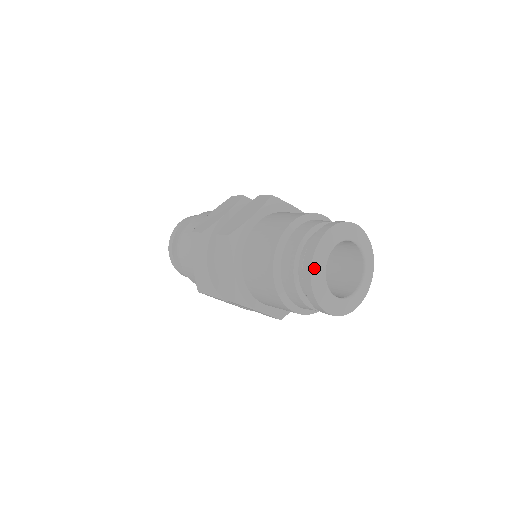
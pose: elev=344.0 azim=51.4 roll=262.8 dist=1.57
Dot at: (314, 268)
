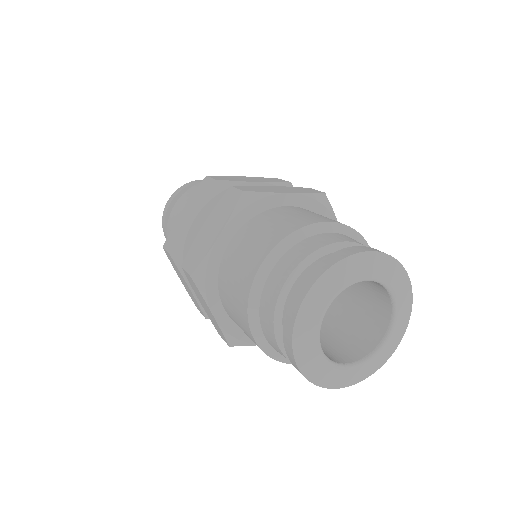
Dot at: (298, 351)
